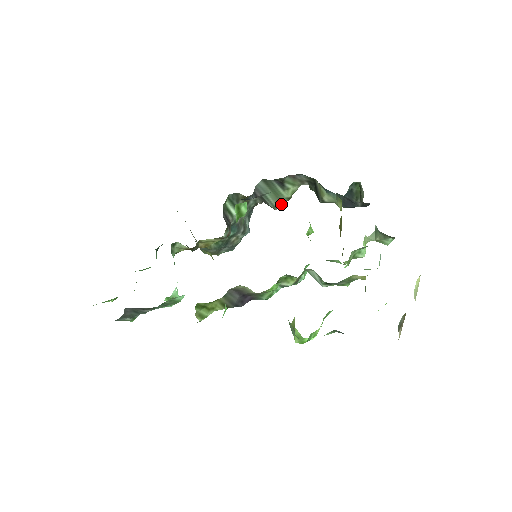
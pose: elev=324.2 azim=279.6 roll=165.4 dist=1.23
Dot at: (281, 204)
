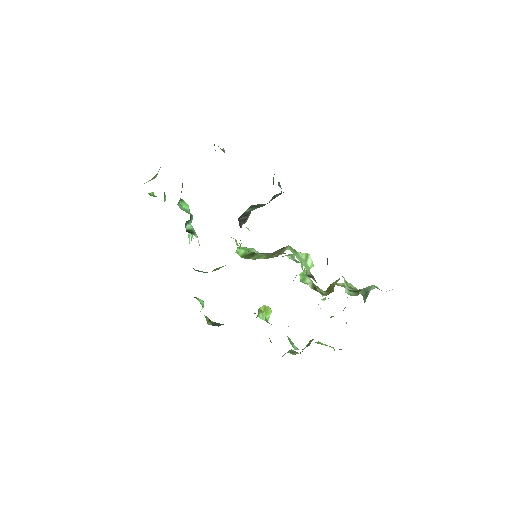
Dot at: occluded
